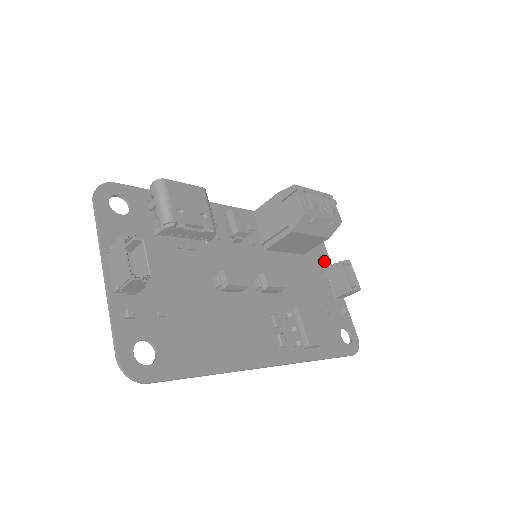
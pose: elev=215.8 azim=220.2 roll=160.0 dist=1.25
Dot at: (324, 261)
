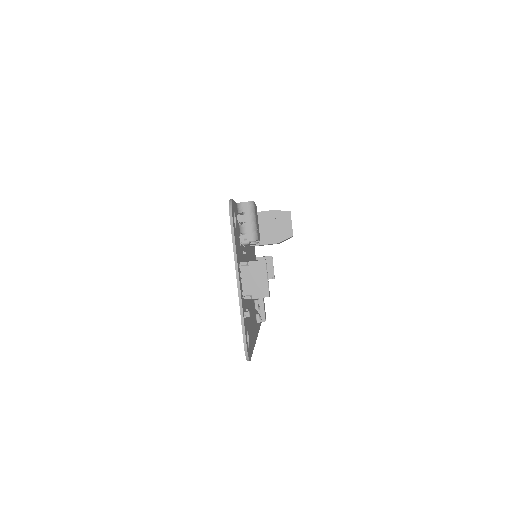
Dot at: (254, 250)
